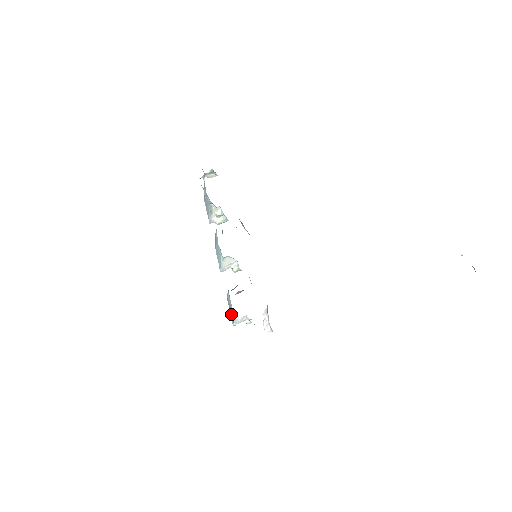
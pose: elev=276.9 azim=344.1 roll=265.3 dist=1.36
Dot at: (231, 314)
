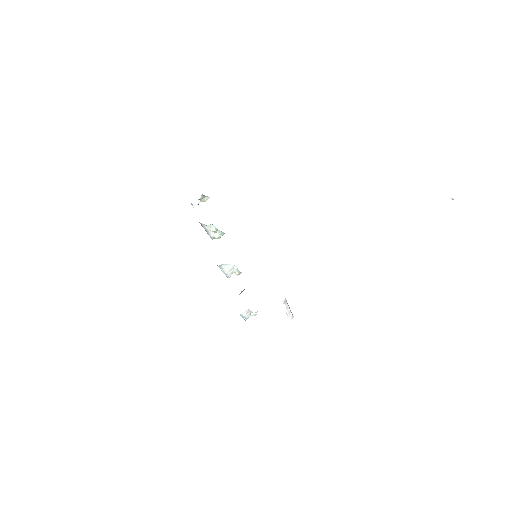
Dot at: occluded
